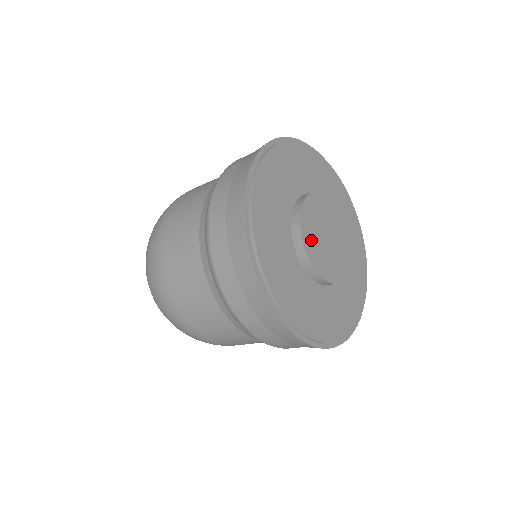
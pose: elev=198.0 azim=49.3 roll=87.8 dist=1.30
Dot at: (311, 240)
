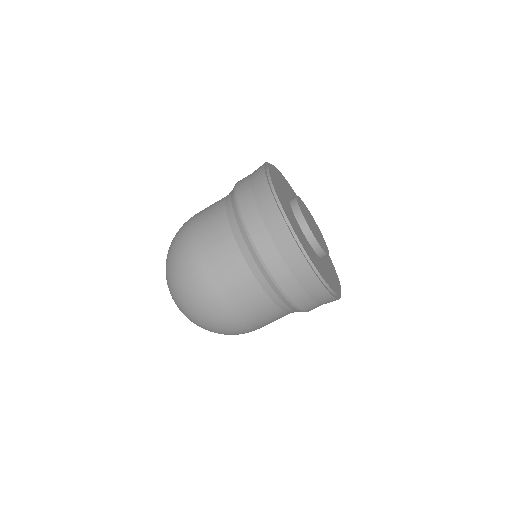
Dot at: (302, 210)
